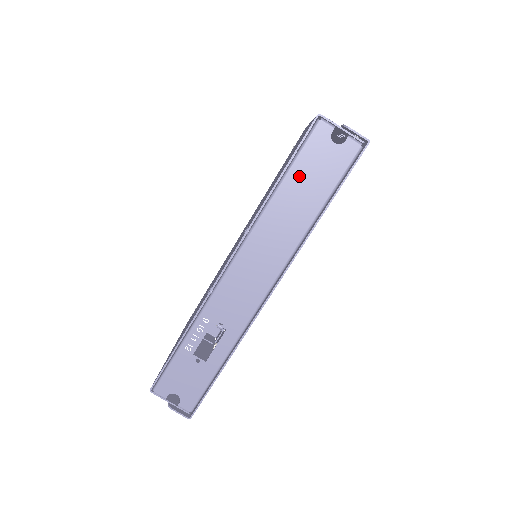
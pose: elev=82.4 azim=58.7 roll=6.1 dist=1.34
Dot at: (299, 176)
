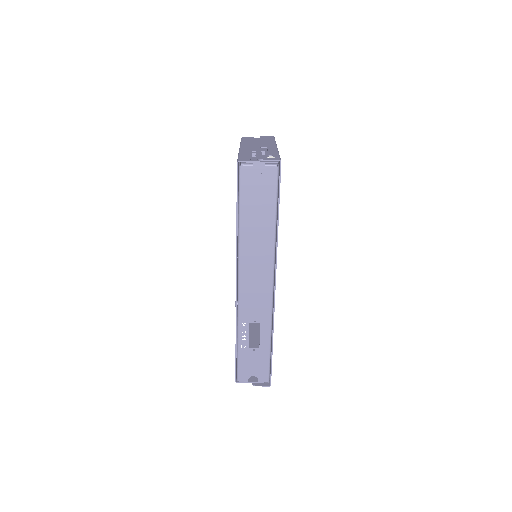
Dot at: (248, 207)
